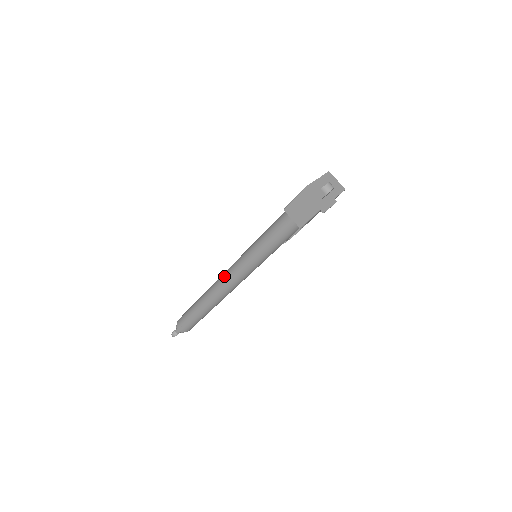
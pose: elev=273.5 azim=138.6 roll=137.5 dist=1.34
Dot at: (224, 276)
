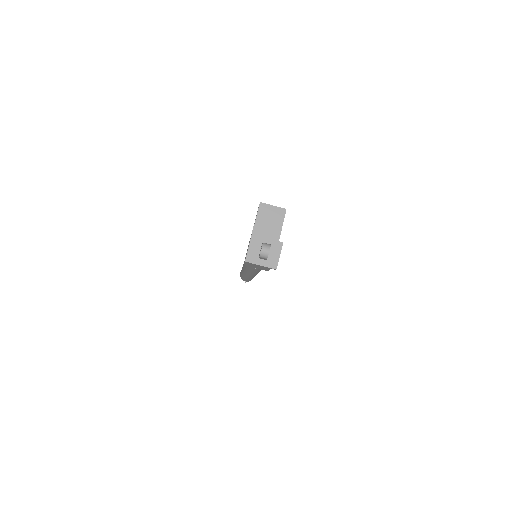
Dot at: (244, 272)
